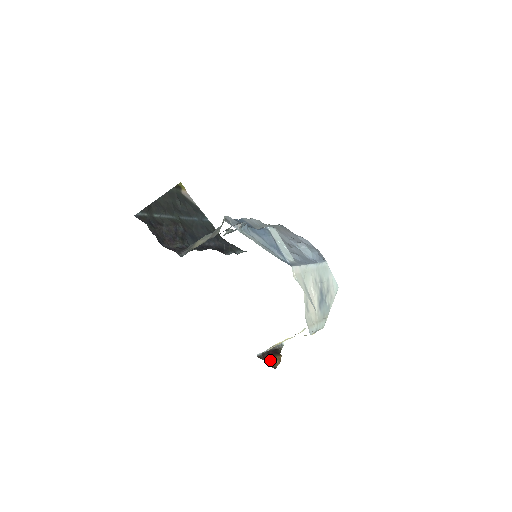
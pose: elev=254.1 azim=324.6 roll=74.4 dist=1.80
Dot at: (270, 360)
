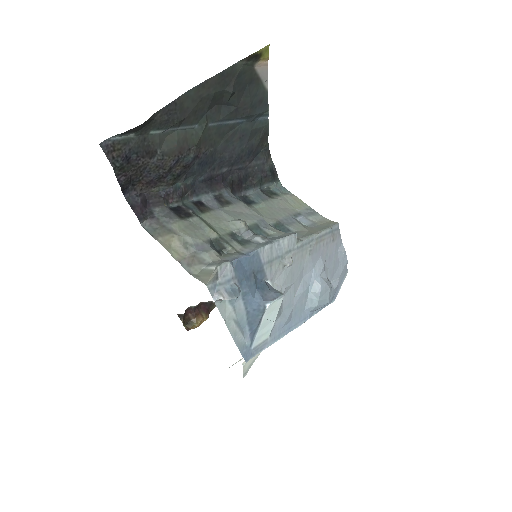
Dot at: (191, 318)
